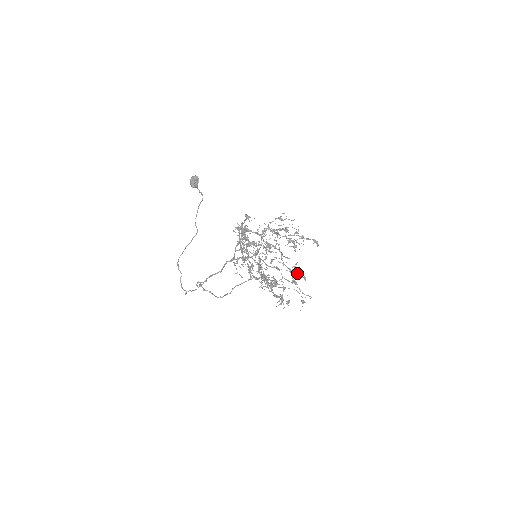
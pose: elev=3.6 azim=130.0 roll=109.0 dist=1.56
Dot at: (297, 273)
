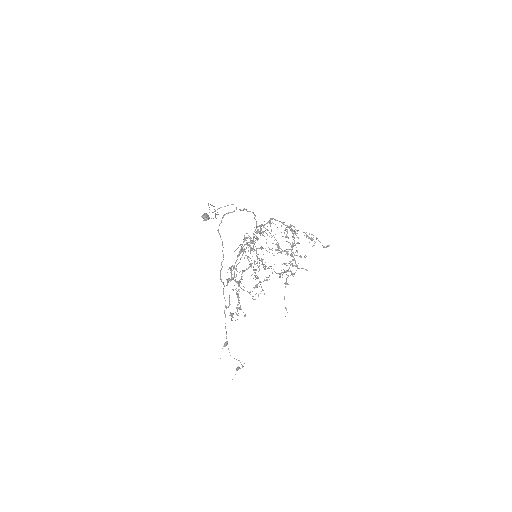
Dot at: occluded
